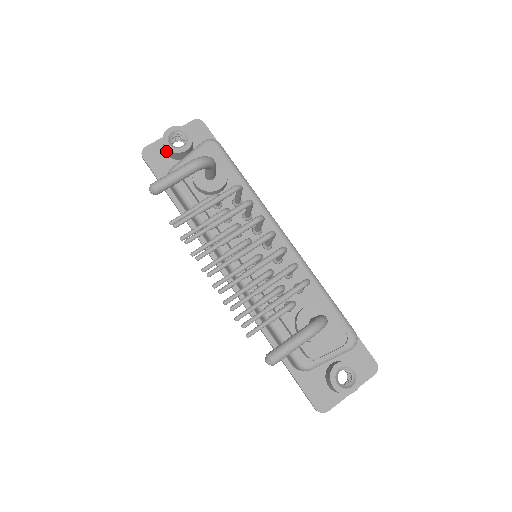
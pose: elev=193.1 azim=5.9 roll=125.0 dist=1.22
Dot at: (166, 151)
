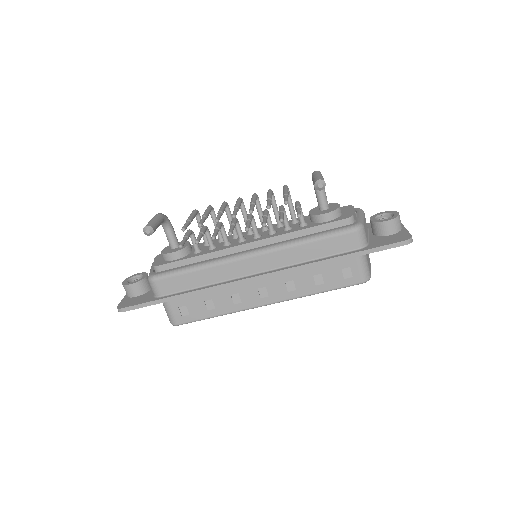
Dot at: (134, 291)
